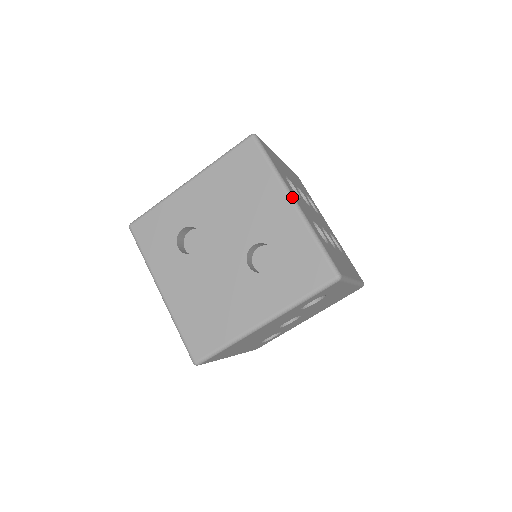
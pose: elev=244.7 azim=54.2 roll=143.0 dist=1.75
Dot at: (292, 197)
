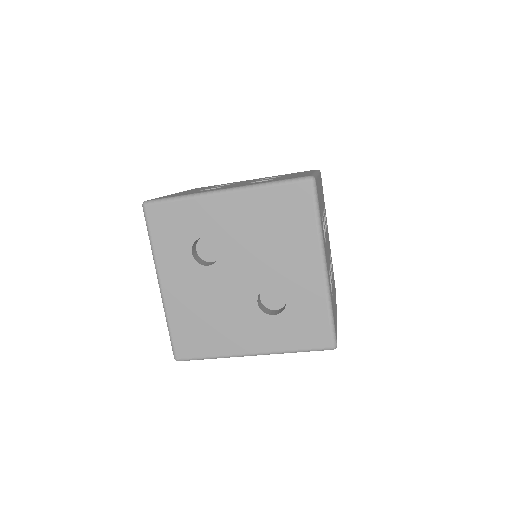
Dot at: (325, 261)
